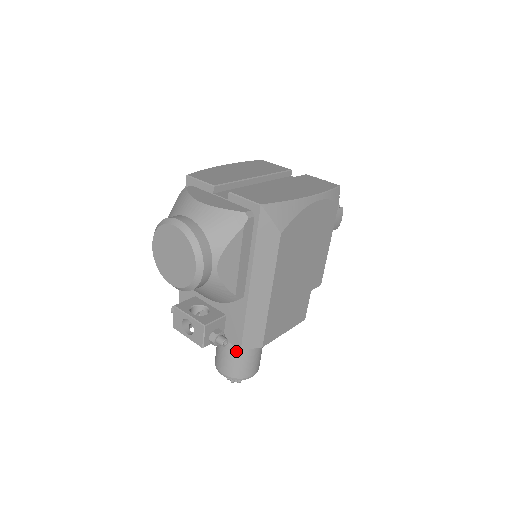
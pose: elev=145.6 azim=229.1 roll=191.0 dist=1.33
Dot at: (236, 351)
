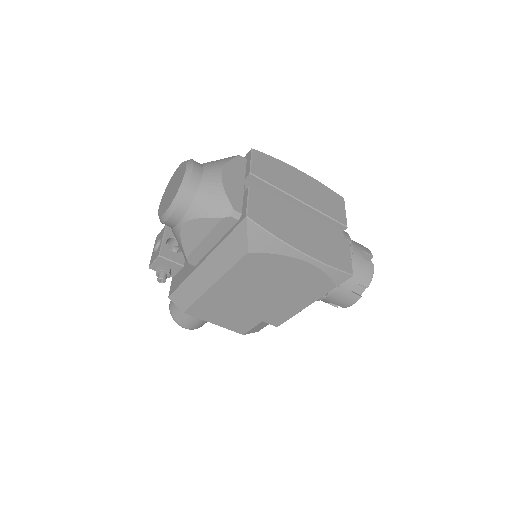
Dot at: occluded
